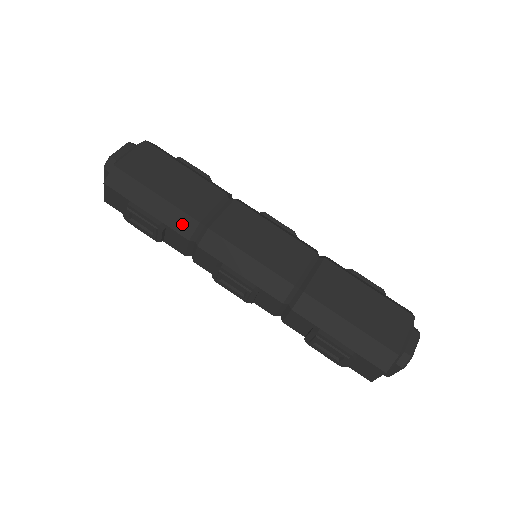
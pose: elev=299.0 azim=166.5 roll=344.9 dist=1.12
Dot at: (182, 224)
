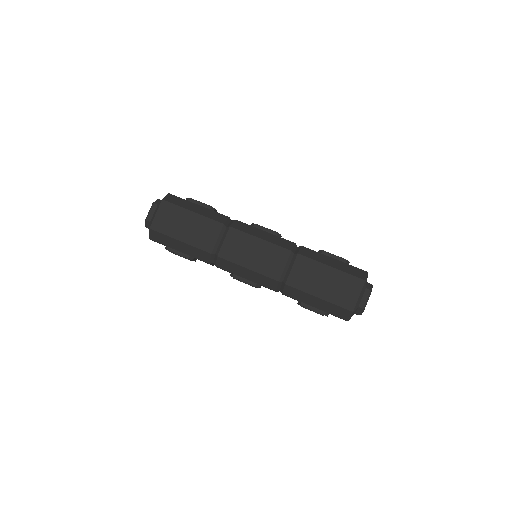
Dot at: (202, 256)
